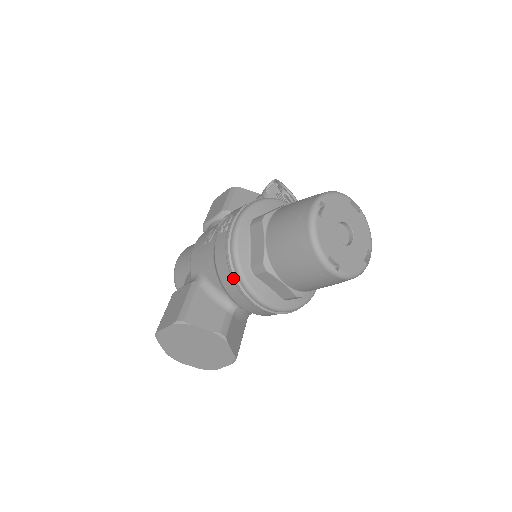
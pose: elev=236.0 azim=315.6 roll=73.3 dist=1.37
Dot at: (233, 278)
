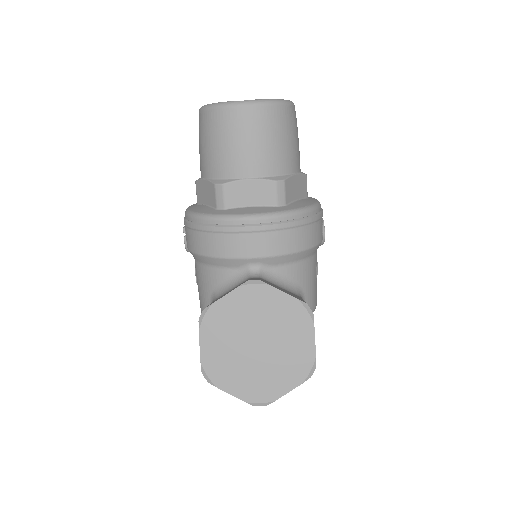
Dot at: (211, 230)
